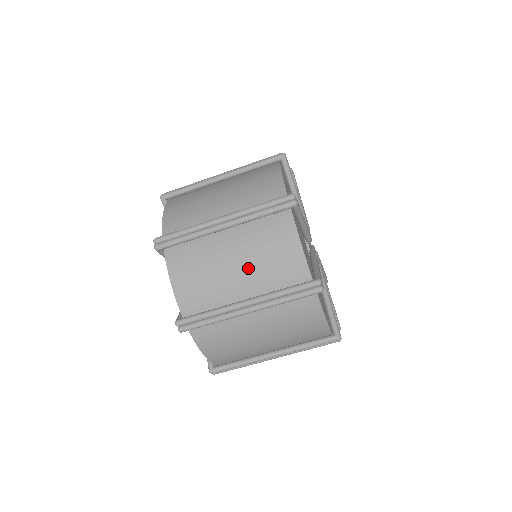
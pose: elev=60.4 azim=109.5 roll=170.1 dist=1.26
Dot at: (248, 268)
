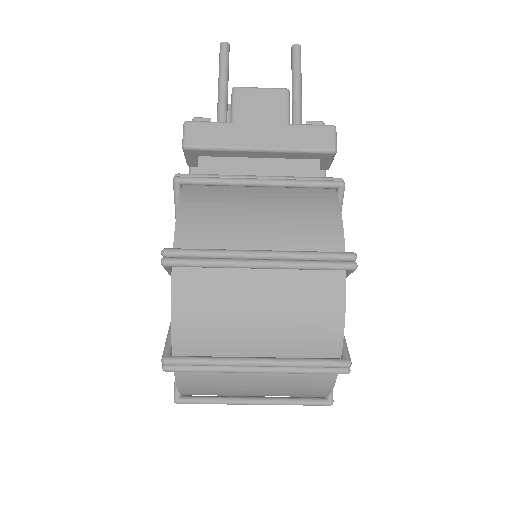
Dot at: (268, 392)
